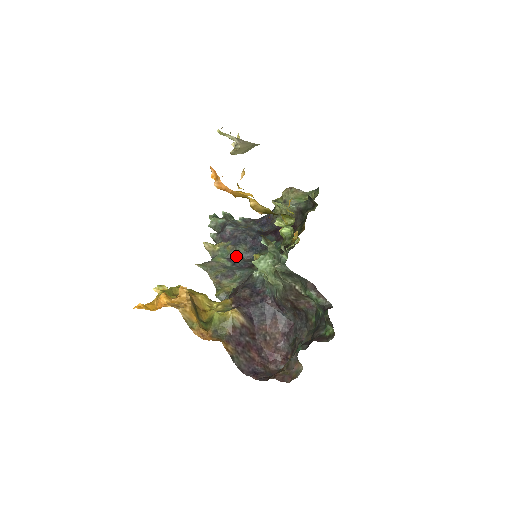
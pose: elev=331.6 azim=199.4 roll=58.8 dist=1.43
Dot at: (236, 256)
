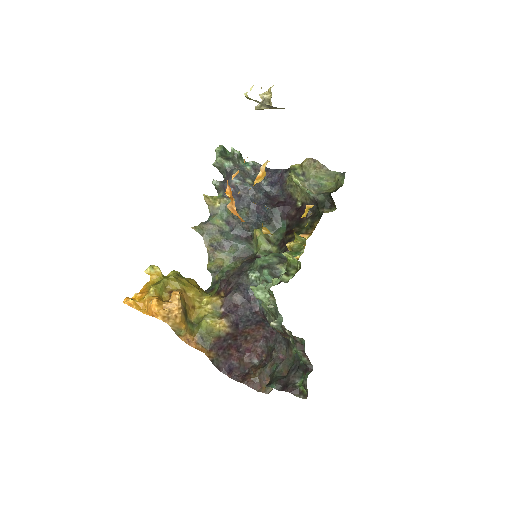
Dot at: (236, 220)
